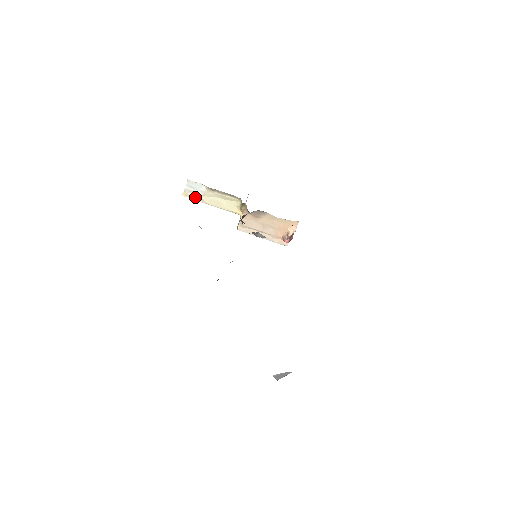
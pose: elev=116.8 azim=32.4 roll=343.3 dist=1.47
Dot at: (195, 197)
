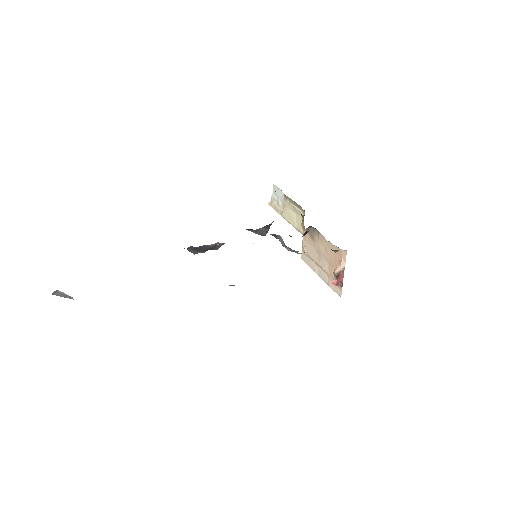
Dot at: (277, 208)
